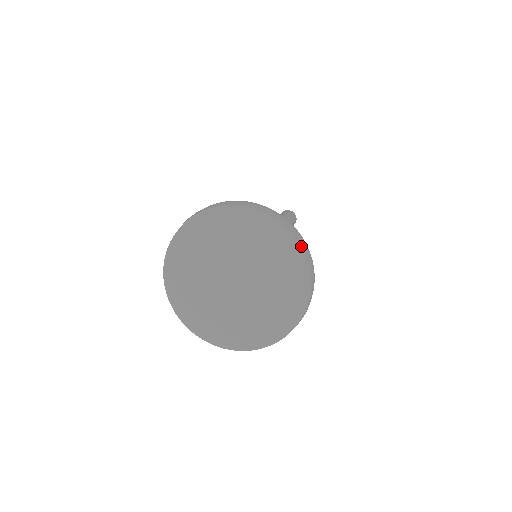
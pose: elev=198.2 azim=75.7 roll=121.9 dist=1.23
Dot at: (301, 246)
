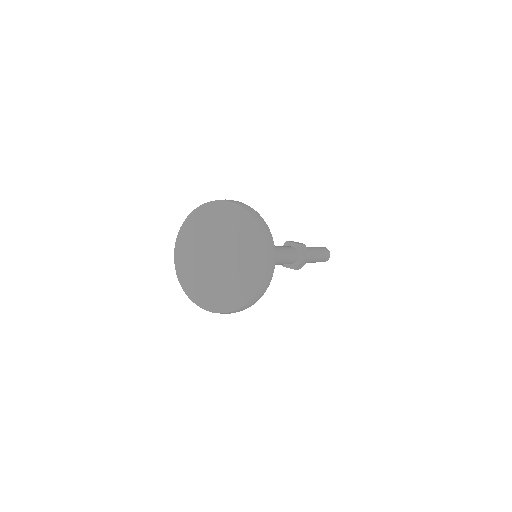
Dot at: (266, 246)
